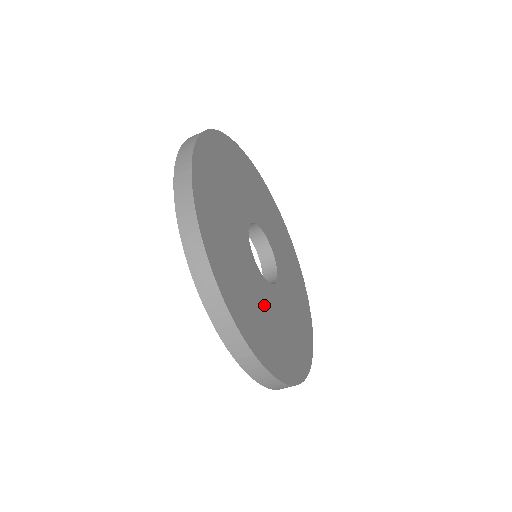
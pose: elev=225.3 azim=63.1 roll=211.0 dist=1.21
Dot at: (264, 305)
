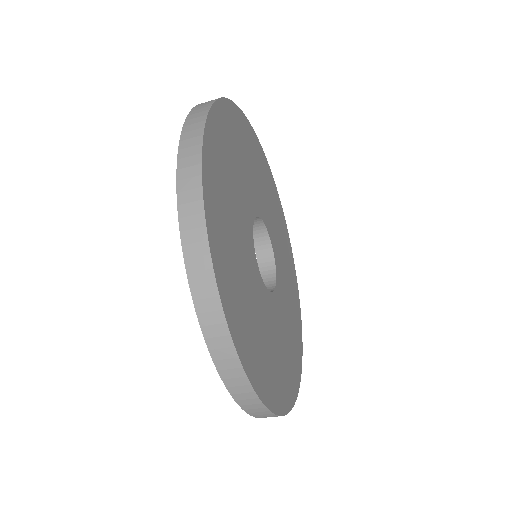
Dot at: (281, 330)
